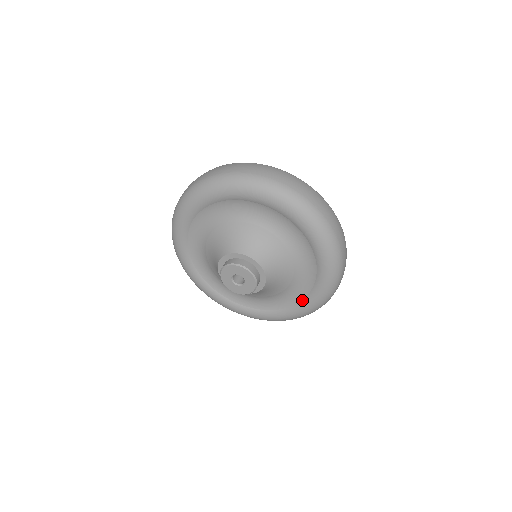
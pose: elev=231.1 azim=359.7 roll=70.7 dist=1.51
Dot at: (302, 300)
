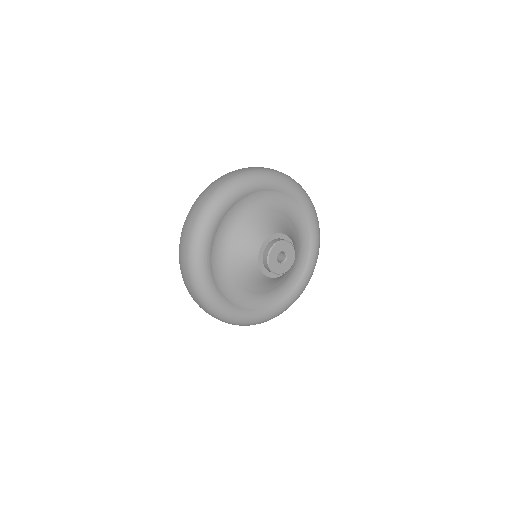
Dot at: (306, 267)
